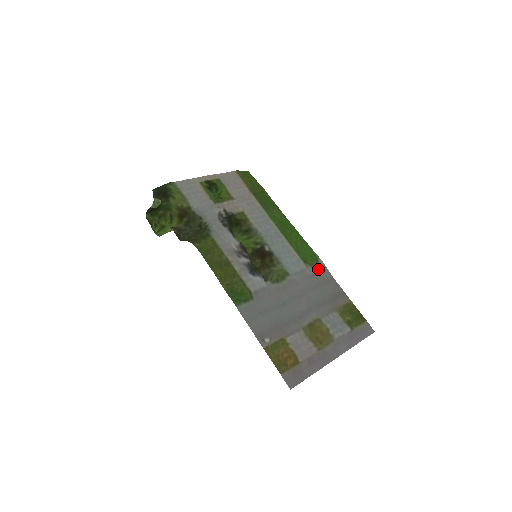
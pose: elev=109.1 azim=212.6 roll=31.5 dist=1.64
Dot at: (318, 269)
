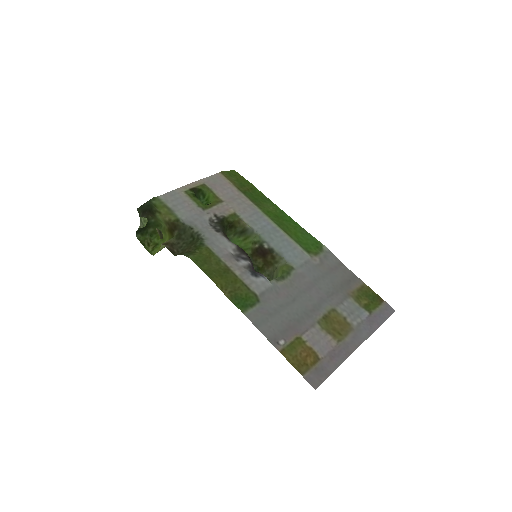
Dot at: (324, 257)
